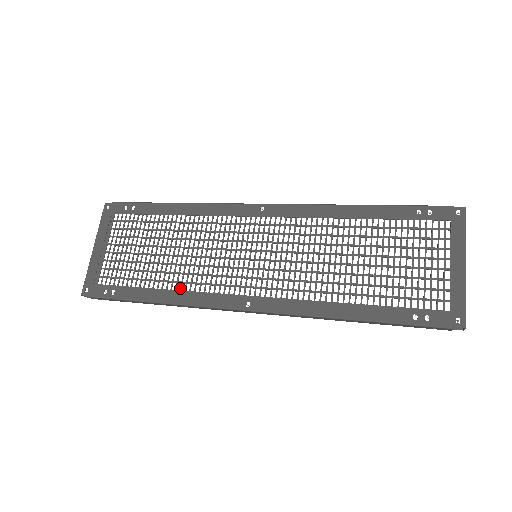
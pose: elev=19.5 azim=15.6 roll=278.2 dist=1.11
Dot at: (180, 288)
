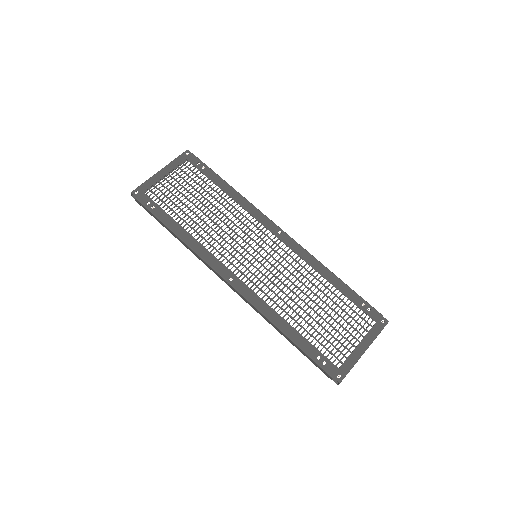
Dot at: (197, 238)
